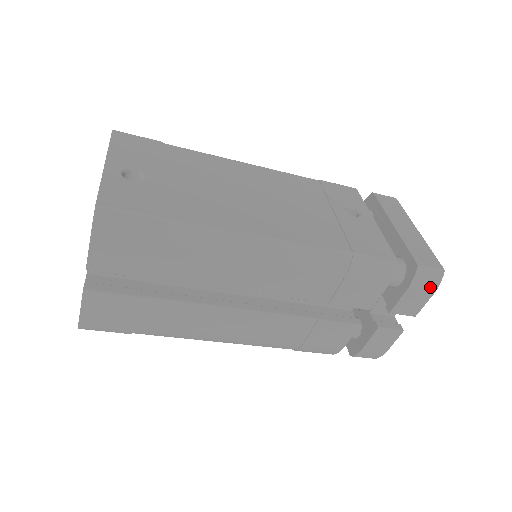
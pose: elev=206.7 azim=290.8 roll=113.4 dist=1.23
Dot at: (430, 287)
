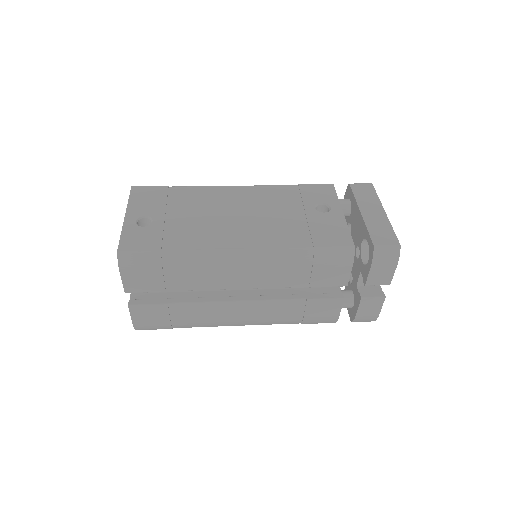
Dot at: (391, 261)
